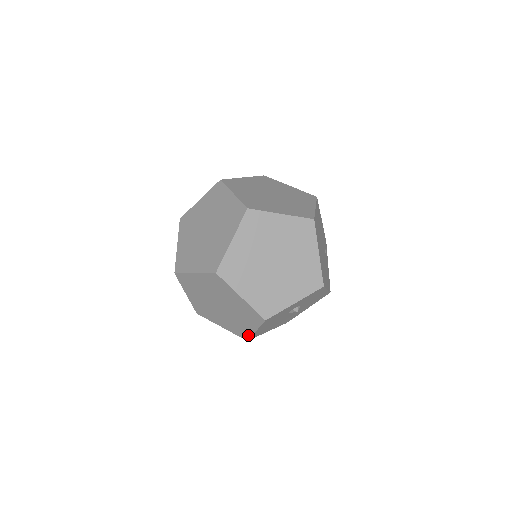
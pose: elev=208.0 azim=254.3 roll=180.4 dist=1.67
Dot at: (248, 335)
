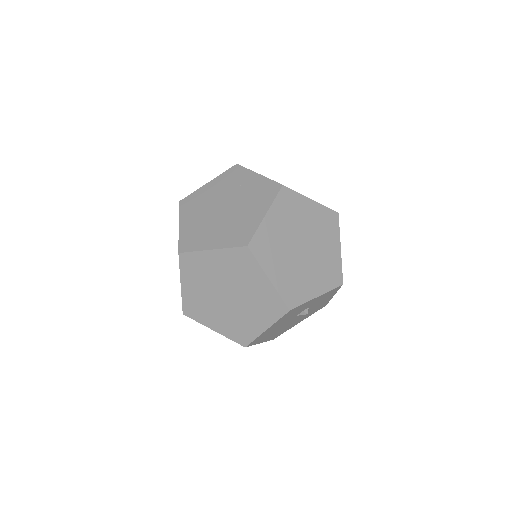
Dot at: (251, 338)
